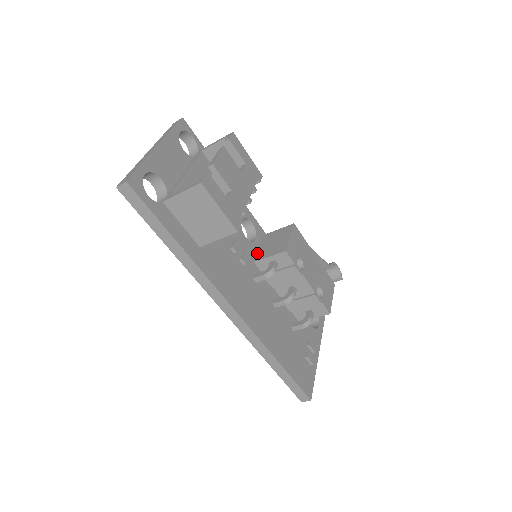
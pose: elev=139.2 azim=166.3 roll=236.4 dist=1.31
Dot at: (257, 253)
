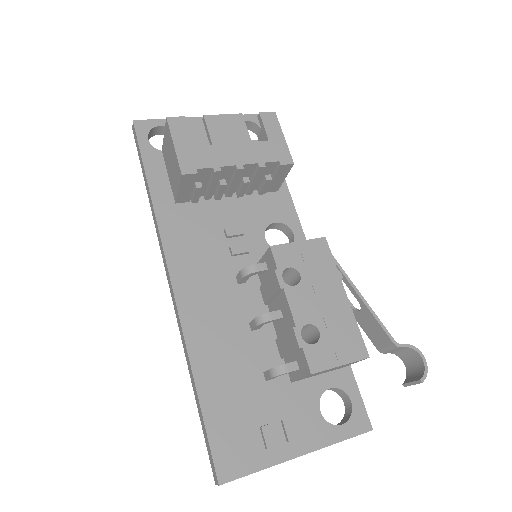
Dot at: occluded
